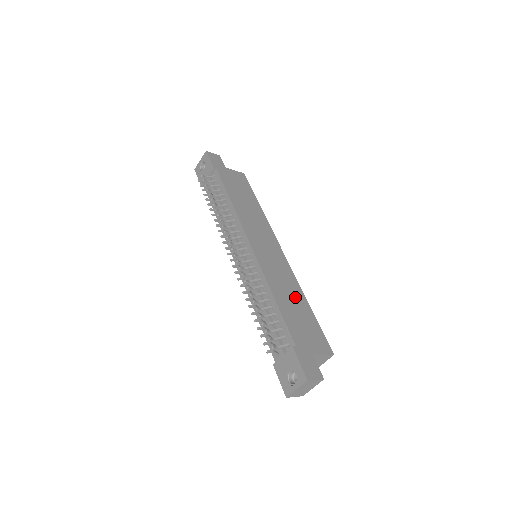
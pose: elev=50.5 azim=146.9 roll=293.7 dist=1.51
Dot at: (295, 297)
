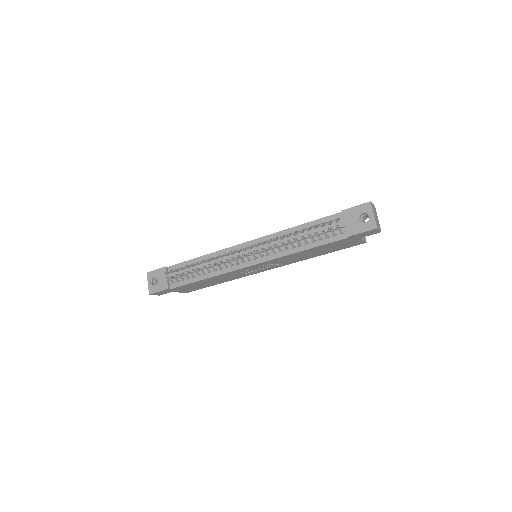
Dot at: occluded
